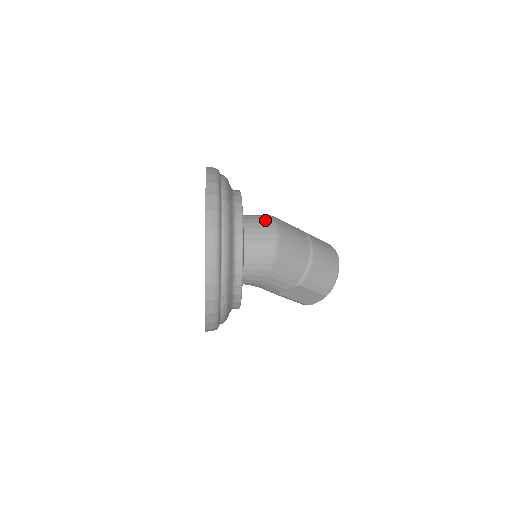
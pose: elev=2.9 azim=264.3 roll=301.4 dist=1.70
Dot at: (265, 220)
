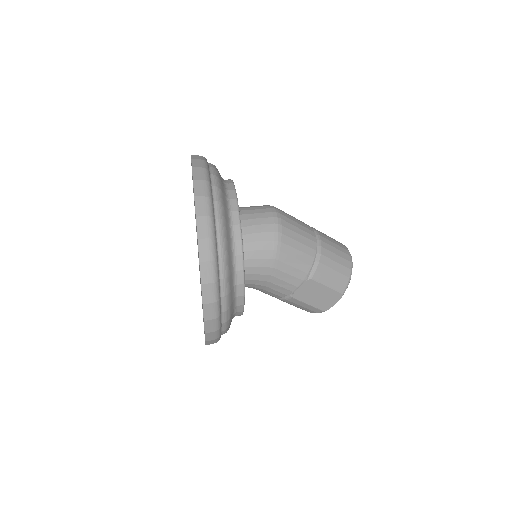
Dot at: (262, 207)
